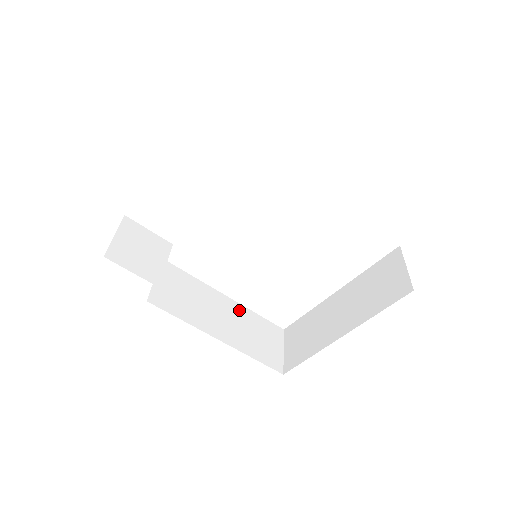
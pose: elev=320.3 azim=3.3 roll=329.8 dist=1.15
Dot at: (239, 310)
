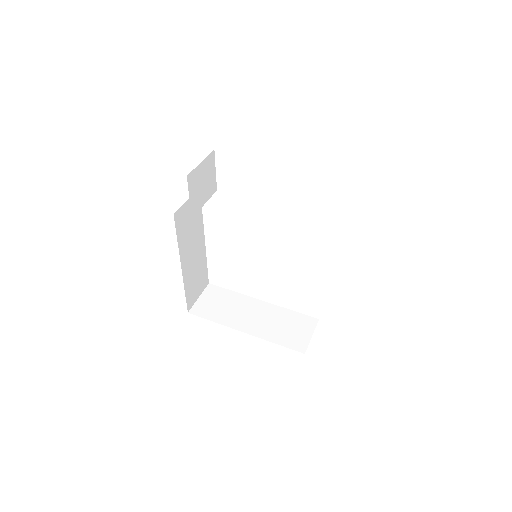
Dot at: (202, 254)
